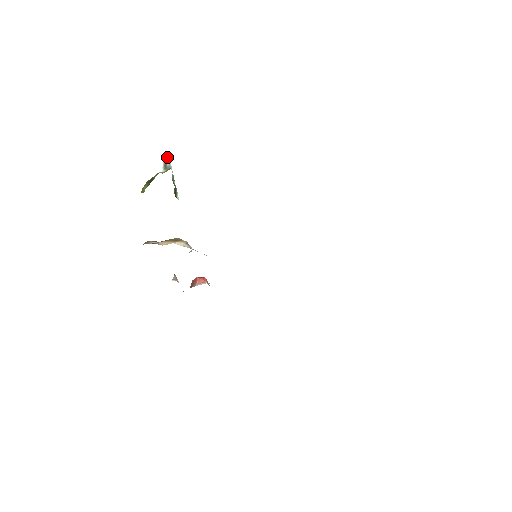
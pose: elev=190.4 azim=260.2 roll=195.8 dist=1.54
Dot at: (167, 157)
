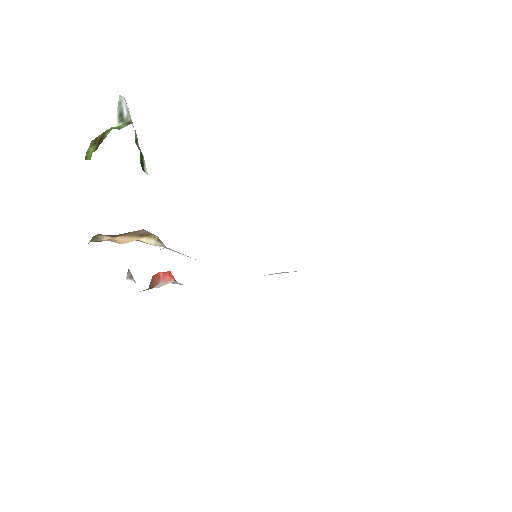
Dot at: (123, 102)
